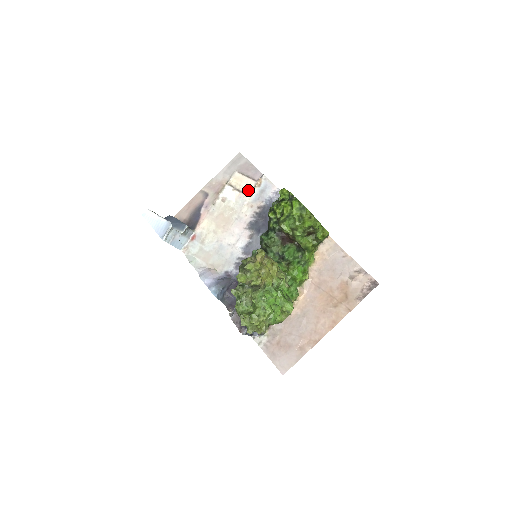
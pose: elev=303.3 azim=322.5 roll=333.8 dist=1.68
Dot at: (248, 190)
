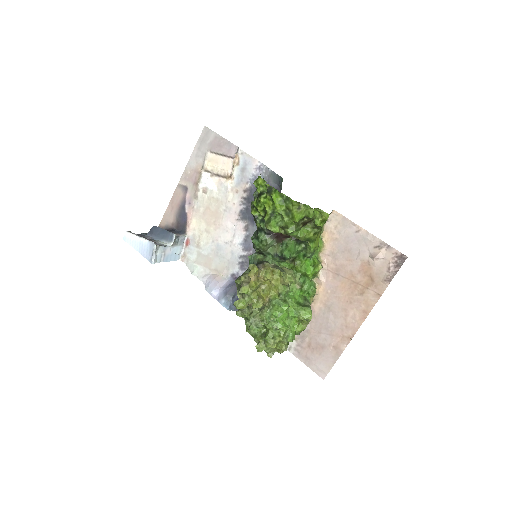
Dot at: (227, 172)
